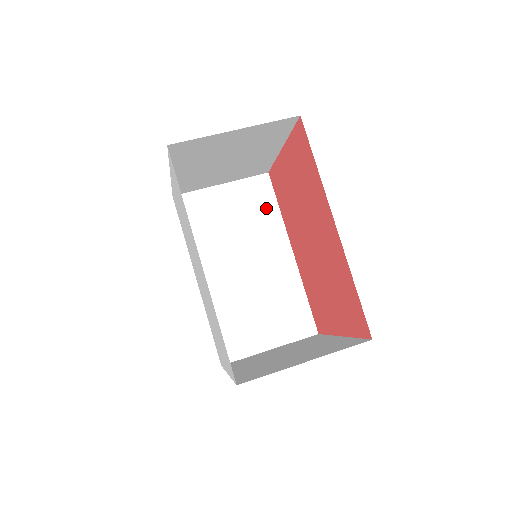
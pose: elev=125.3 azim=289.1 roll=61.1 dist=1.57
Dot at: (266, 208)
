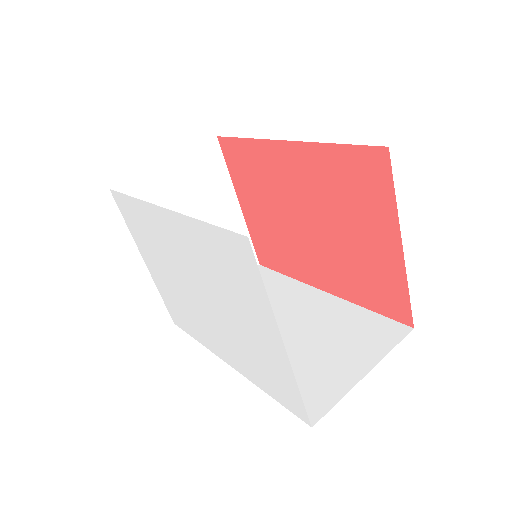
Dot at: (272, 282)
